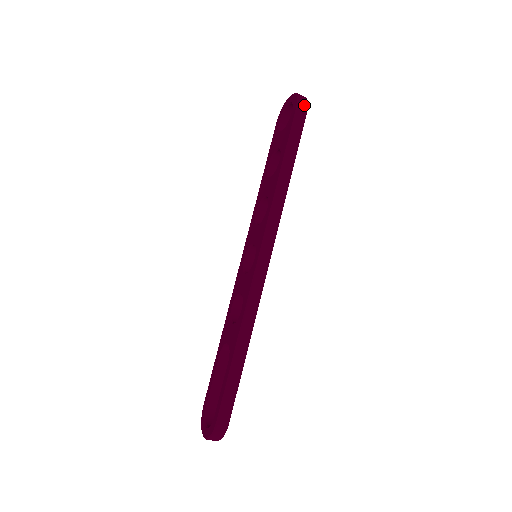
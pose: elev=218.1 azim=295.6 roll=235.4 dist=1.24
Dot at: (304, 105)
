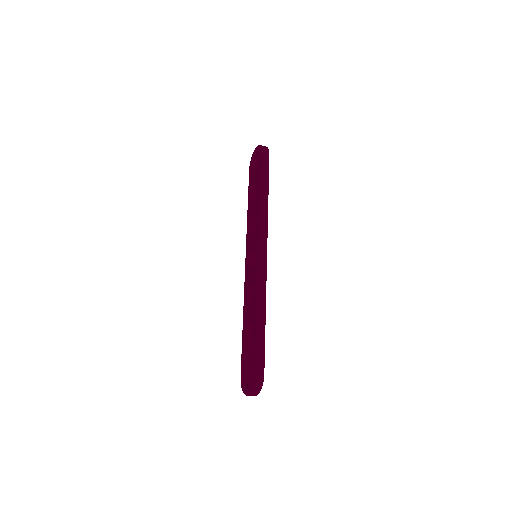
Dot at: (266, 150)
